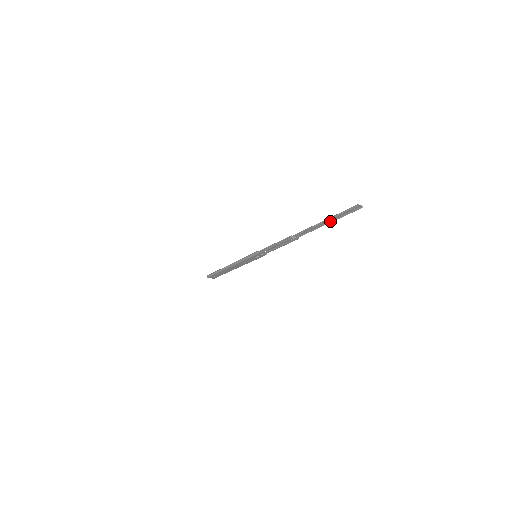
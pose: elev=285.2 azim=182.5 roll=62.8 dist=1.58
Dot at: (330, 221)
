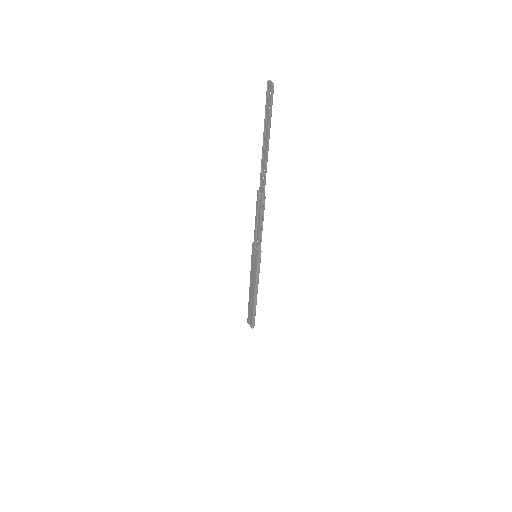
Dot at: (268, 139)
